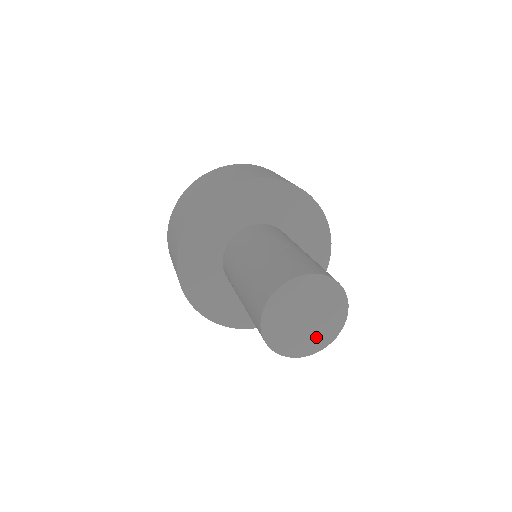
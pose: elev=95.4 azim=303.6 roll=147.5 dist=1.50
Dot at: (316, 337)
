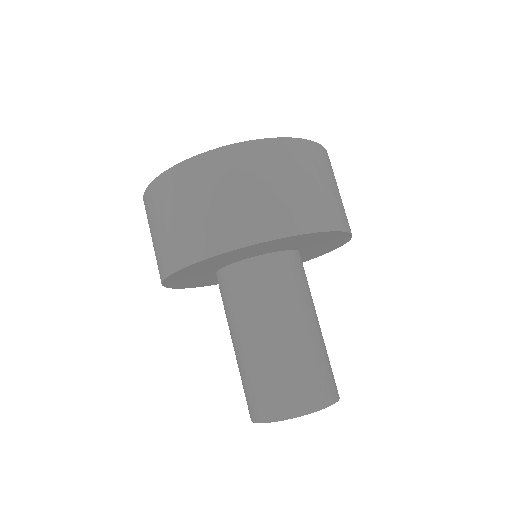
Dot at: occluded
